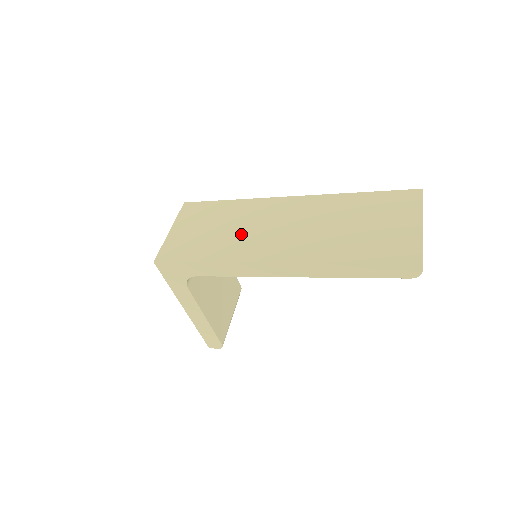
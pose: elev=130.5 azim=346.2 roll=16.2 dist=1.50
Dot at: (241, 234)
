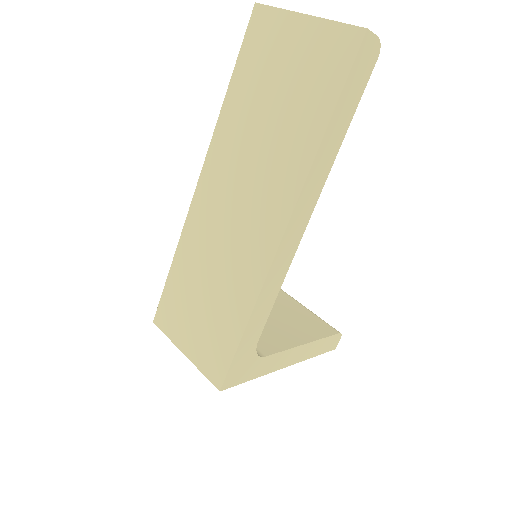
Dot at: (225, 266)
